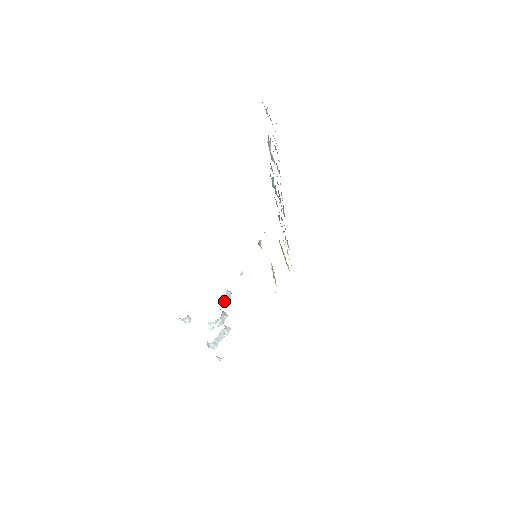
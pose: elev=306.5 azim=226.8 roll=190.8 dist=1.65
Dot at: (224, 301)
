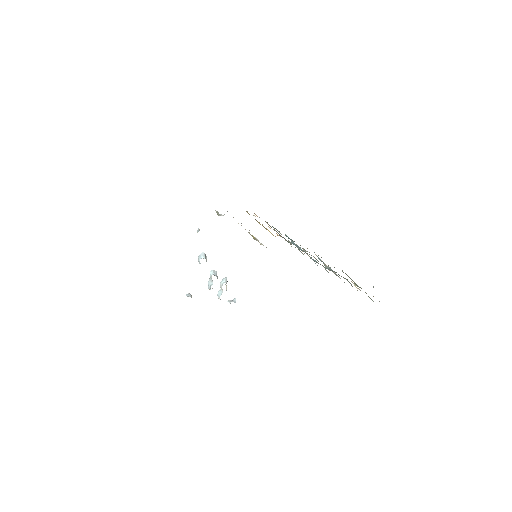
Dot at: occluded
